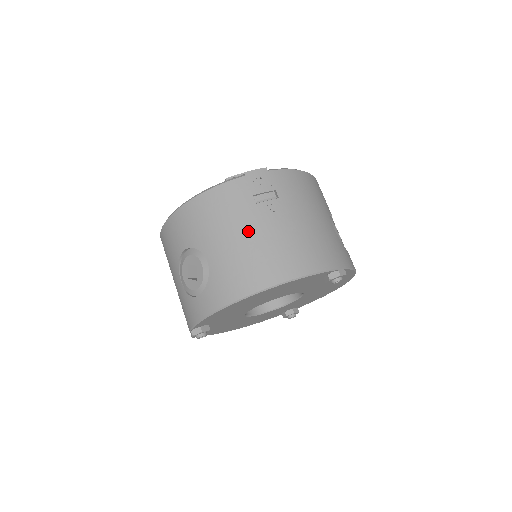
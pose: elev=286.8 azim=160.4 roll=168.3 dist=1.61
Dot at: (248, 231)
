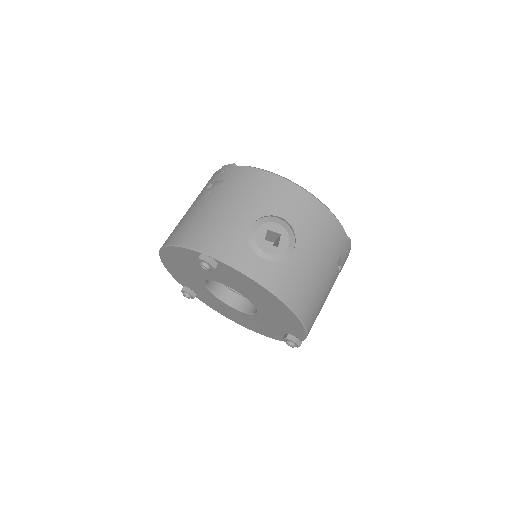
Dot at: (190, 207)
